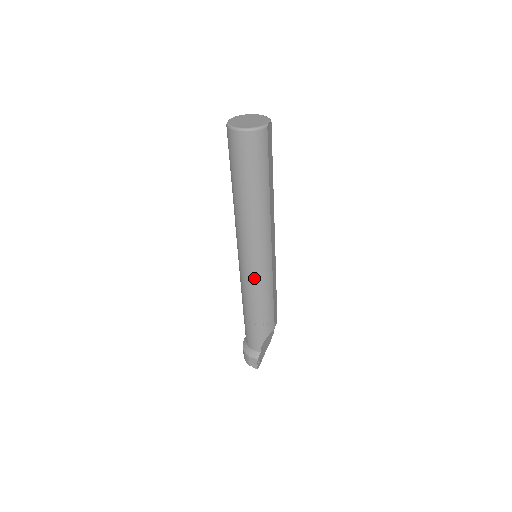
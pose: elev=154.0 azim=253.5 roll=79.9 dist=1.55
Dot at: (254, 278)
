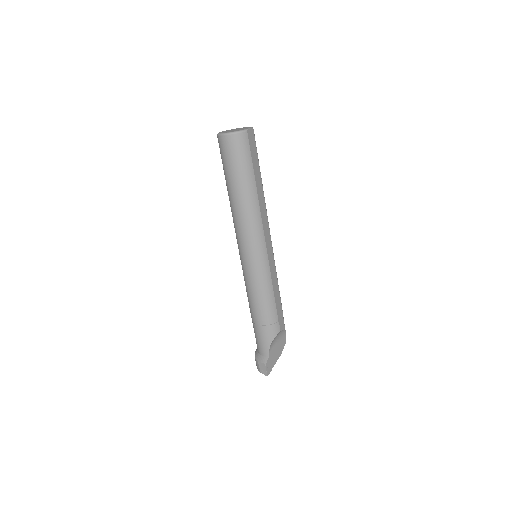
Dot at: (252, 274)
